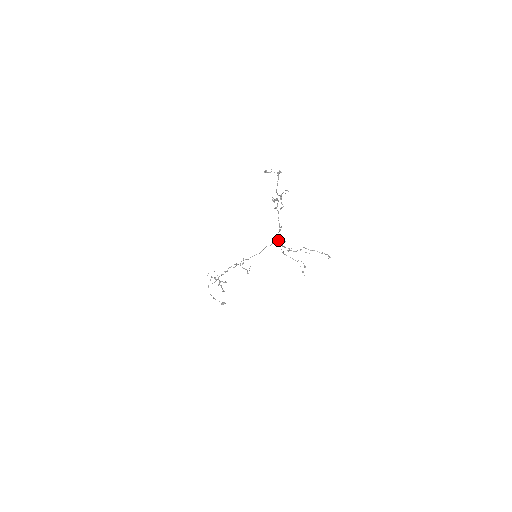
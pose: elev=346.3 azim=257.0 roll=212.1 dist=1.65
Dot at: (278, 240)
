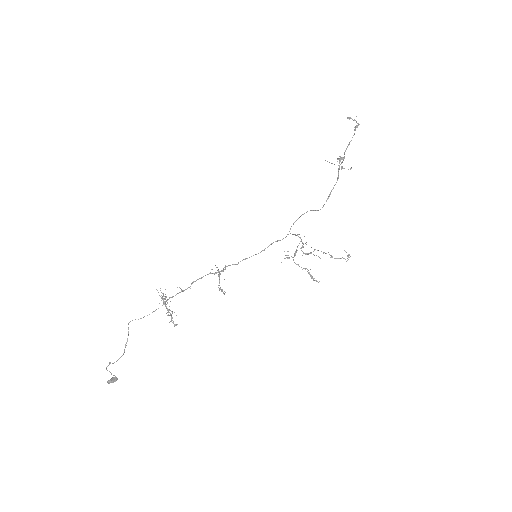
Dot at: occluded
